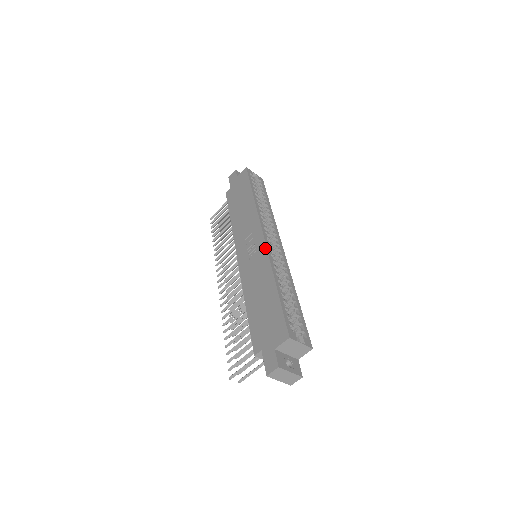
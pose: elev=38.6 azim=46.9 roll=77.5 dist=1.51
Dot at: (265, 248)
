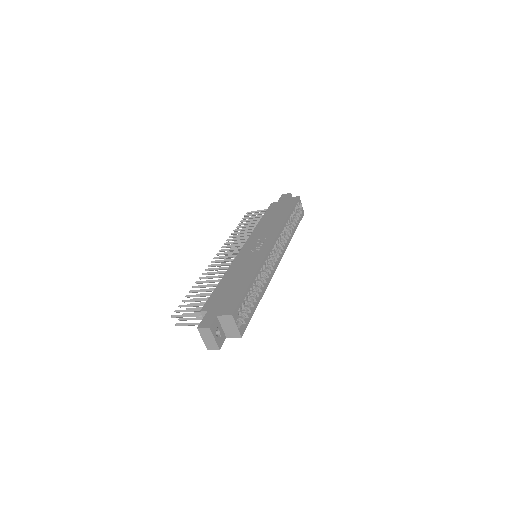
Dot at: (266, 253)
